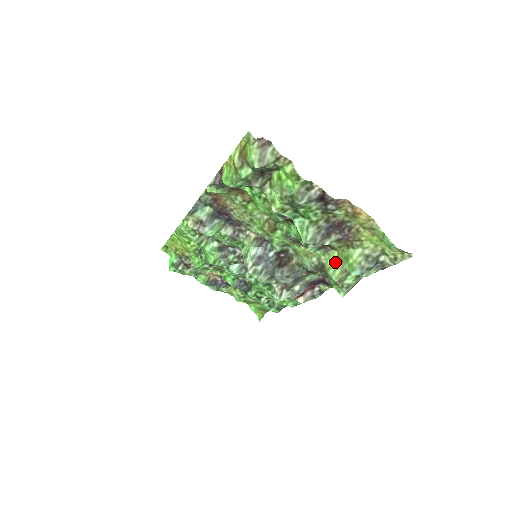
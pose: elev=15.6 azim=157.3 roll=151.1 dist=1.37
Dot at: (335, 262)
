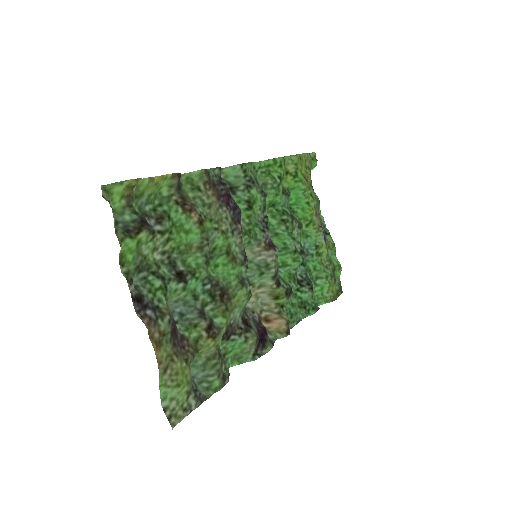
Dot at: occluded
